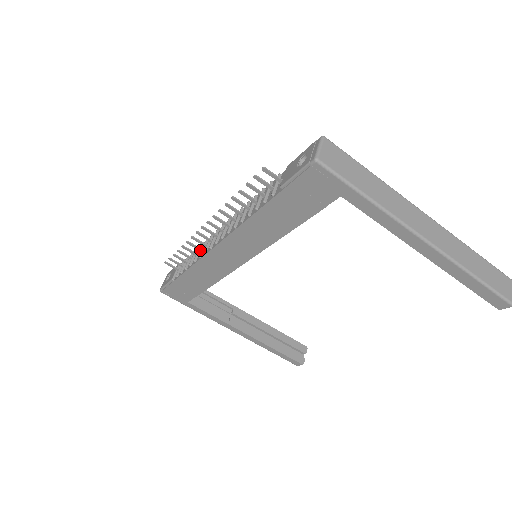
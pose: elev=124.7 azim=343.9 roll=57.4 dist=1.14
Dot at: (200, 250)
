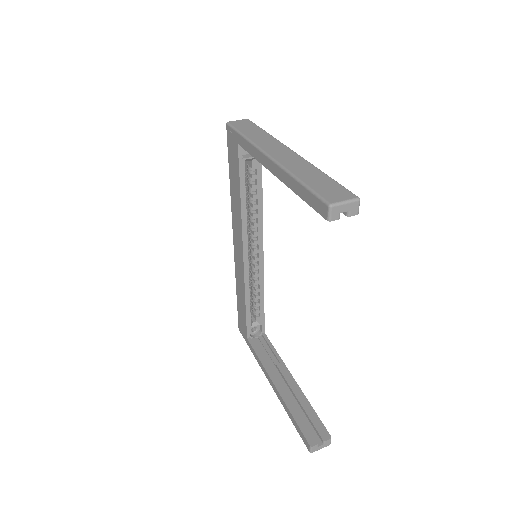
Dot at: occluded
